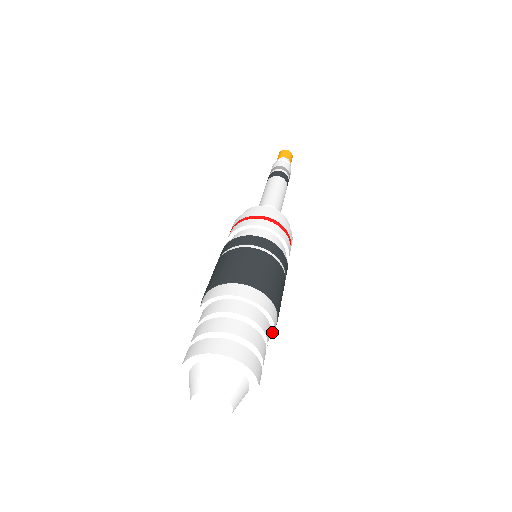
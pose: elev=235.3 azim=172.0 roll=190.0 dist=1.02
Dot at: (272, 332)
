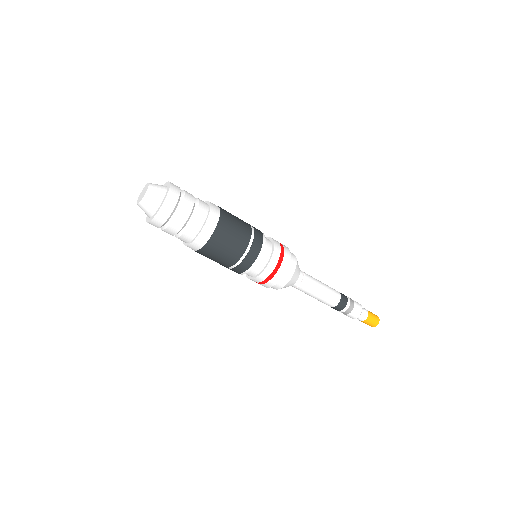
Dot at: (201, 230)
